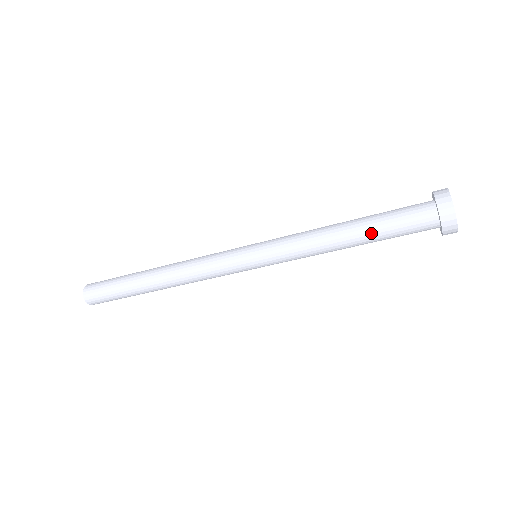
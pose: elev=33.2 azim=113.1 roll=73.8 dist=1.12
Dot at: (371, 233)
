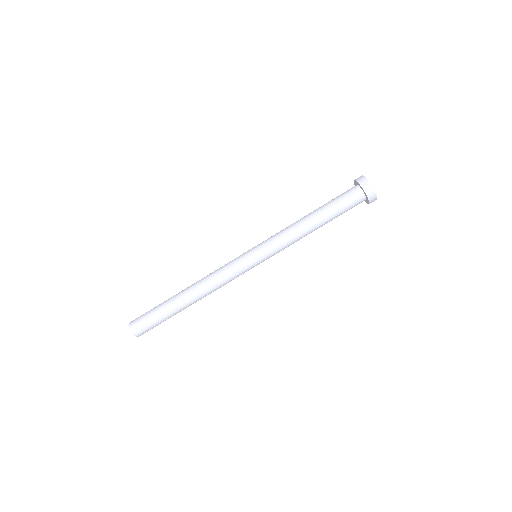
Dot at: (322, 207)
